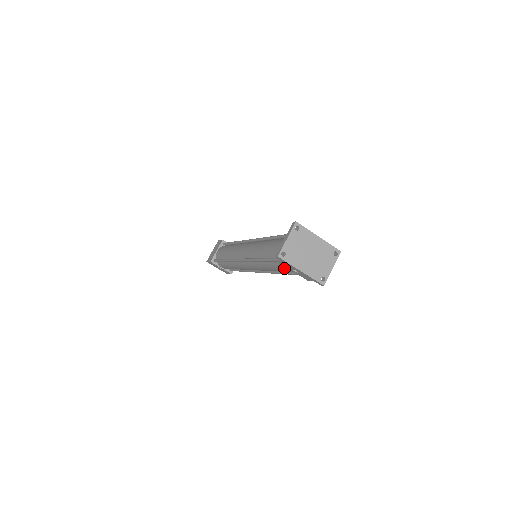
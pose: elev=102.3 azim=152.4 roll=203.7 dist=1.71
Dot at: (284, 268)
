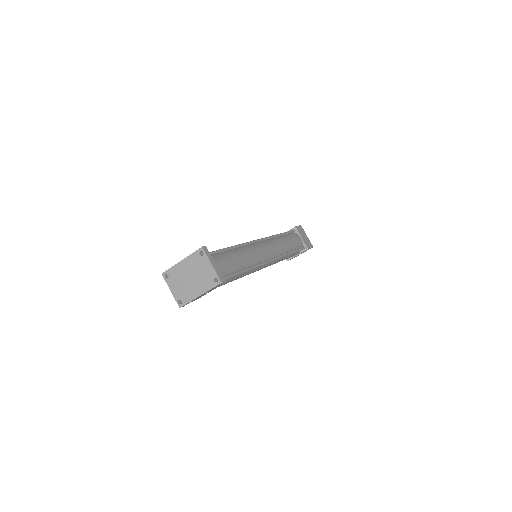
Dot at: occluded
